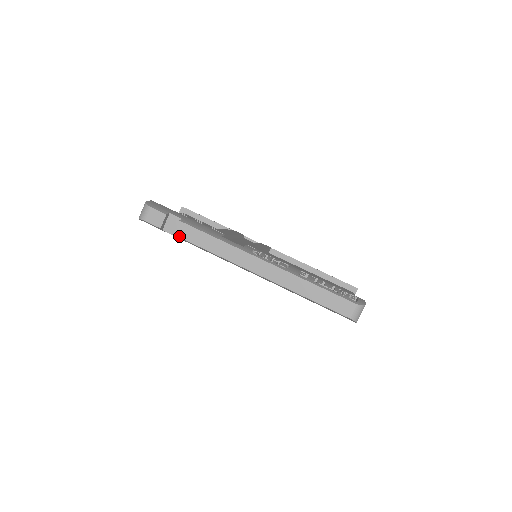
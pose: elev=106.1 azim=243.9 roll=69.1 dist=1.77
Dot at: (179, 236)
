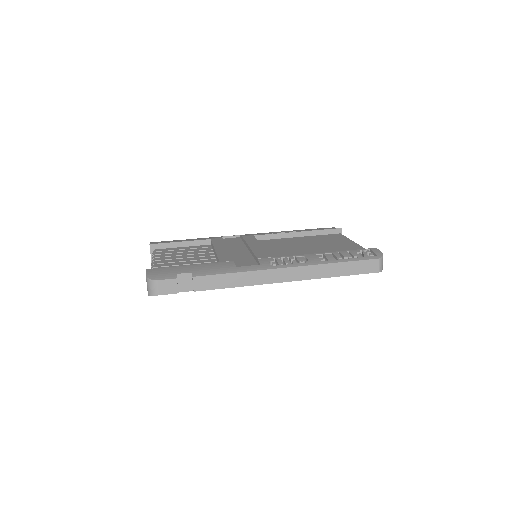
Dot at: (200, 290)
